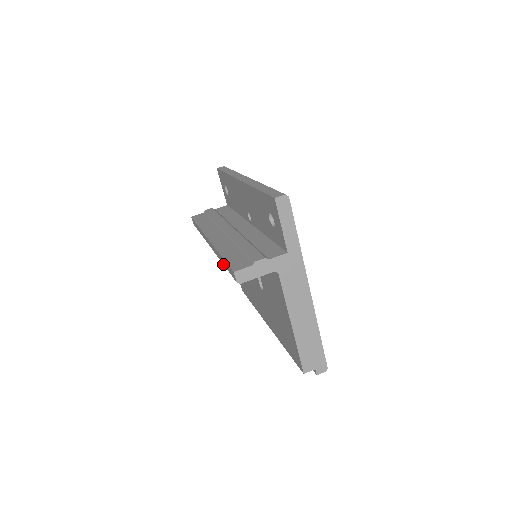
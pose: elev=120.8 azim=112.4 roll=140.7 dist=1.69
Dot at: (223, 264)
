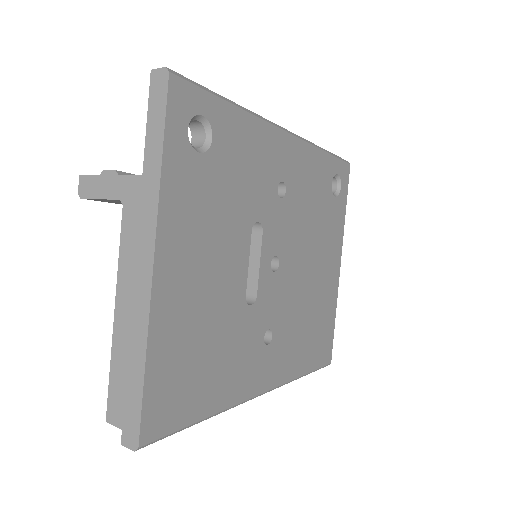
Dot at: occluded
